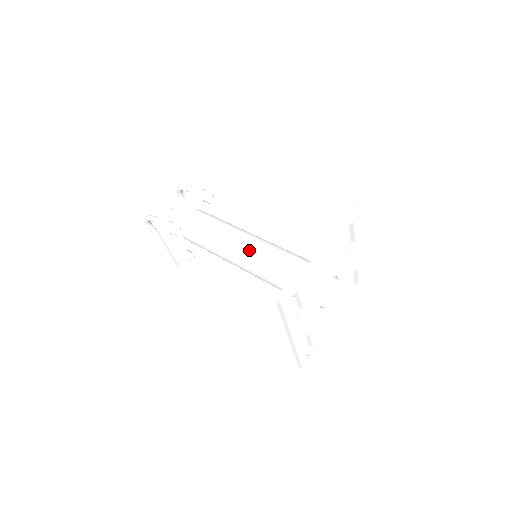
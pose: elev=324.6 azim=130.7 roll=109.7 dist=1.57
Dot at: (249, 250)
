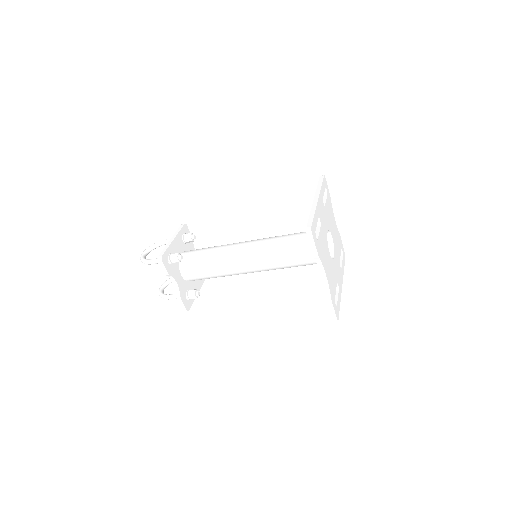
Dot at: occluded
